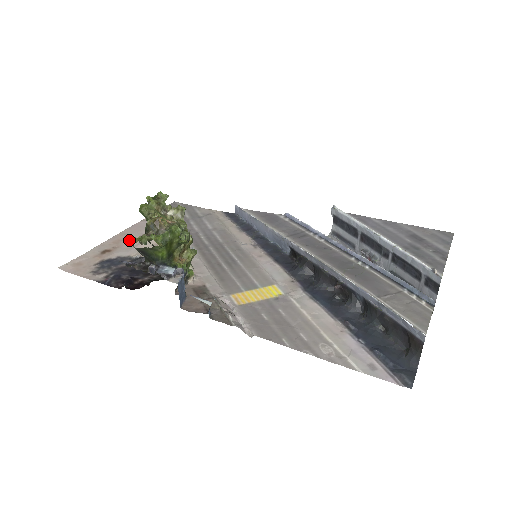
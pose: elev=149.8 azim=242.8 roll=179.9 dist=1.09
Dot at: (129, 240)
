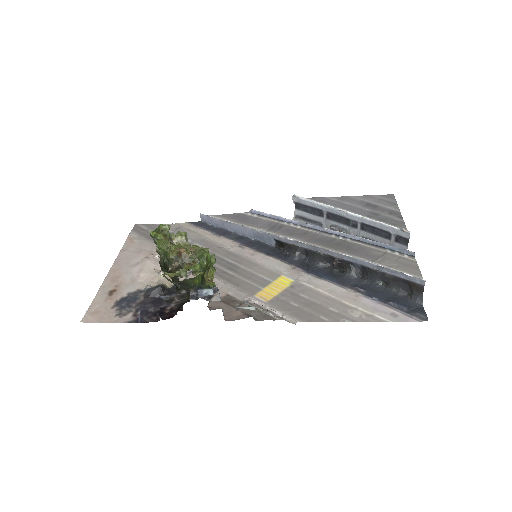
Dot at: occluded
